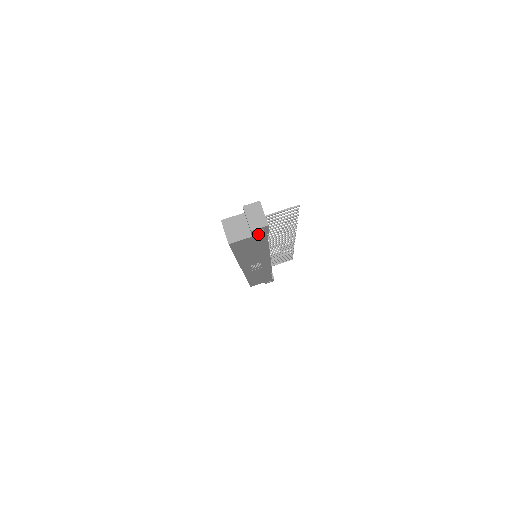
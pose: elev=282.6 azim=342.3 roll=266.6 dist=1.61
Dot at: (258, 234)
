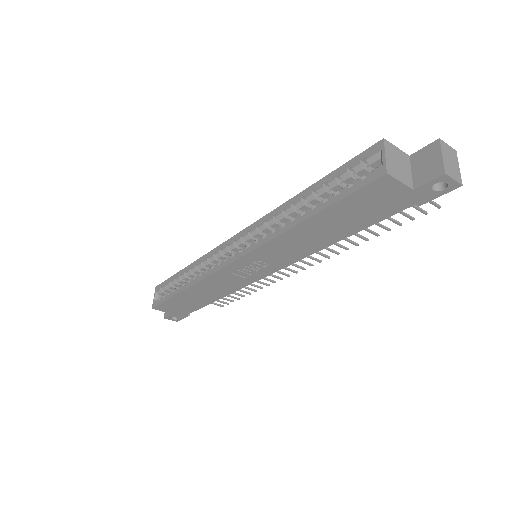
Dot at: (421, 193)
